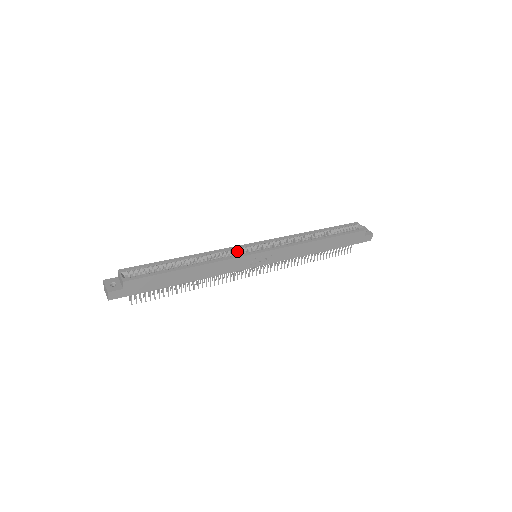
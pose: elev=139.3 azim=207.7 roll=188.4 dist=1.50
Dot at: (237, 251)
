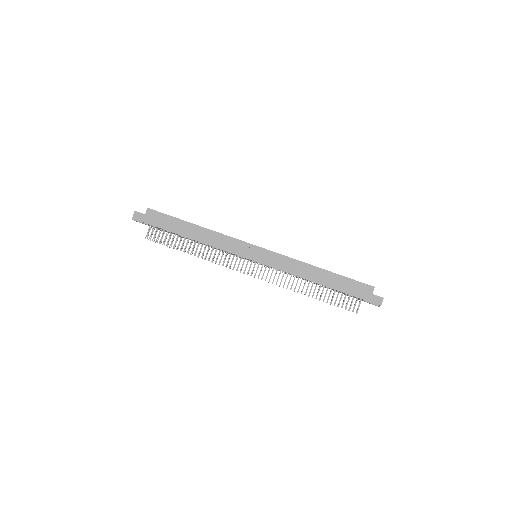
Dot at: occluded
